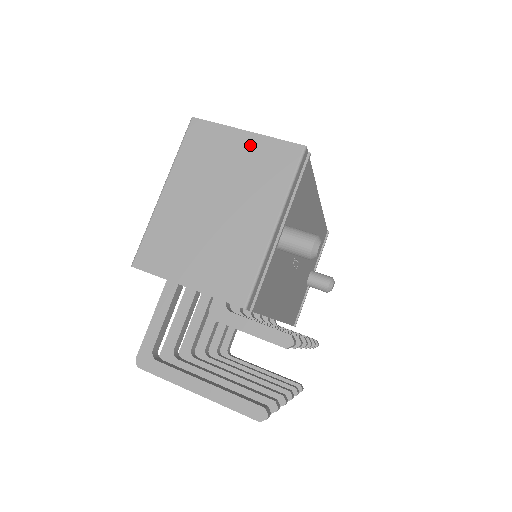
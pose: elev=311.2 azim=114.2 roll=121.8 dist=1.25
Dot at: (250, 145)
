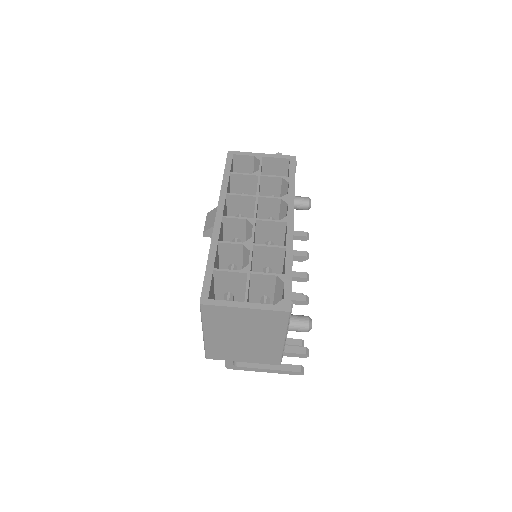
Dot at: (251, 314)
